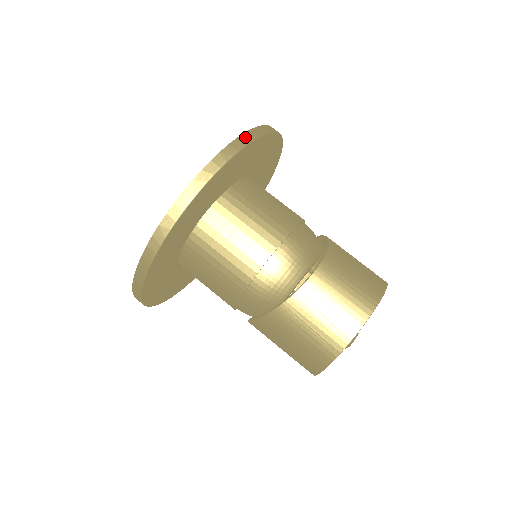
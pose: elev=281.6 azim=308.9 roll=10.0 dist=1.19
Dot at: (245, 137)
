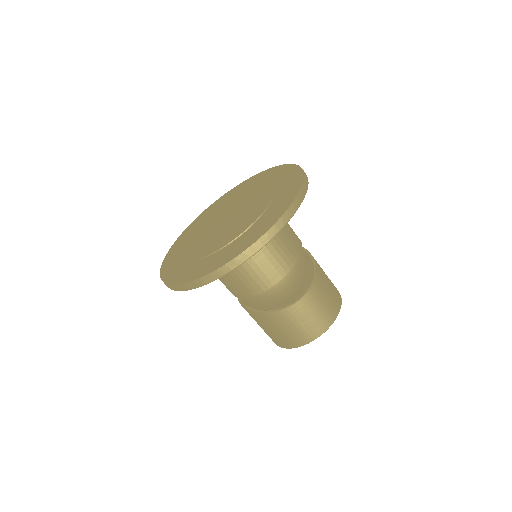
Dot at: (297, 201)
